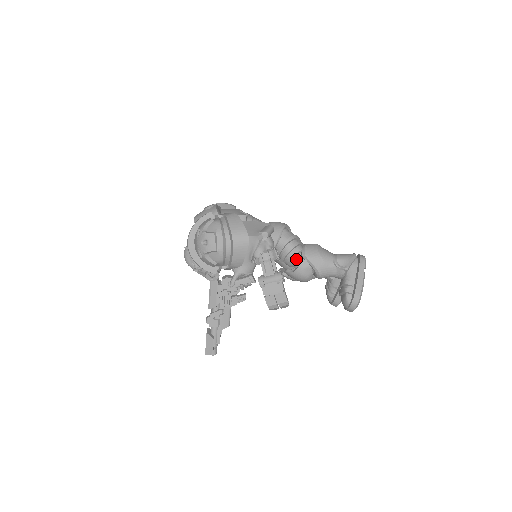
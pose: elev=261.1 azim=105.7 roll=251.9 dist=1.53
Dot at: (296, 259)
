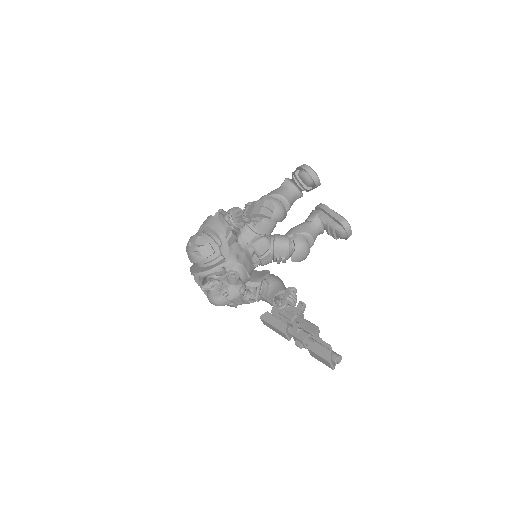
Dot at: occluded
